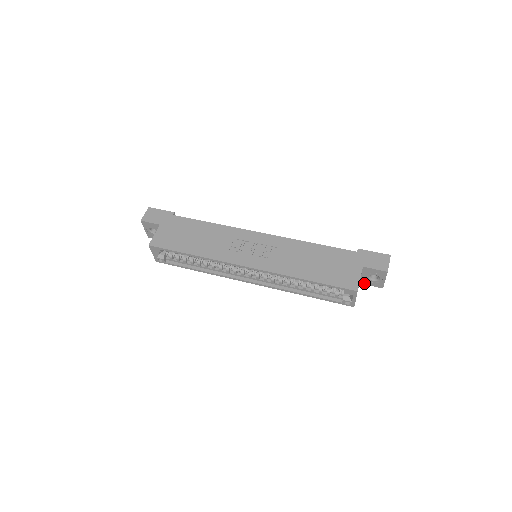
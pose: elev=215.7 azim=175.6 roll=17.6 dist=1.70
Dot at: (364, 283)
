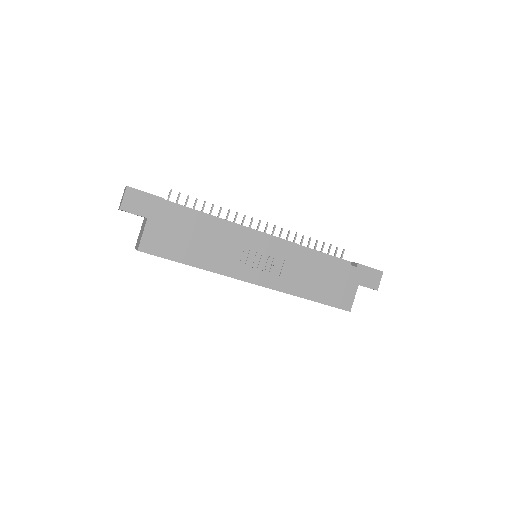
Dot at: occluded
